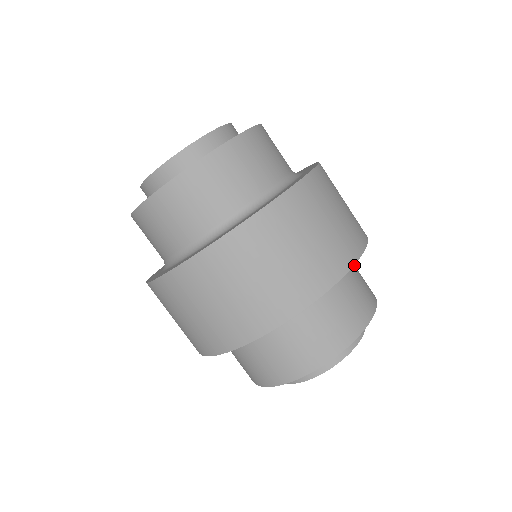
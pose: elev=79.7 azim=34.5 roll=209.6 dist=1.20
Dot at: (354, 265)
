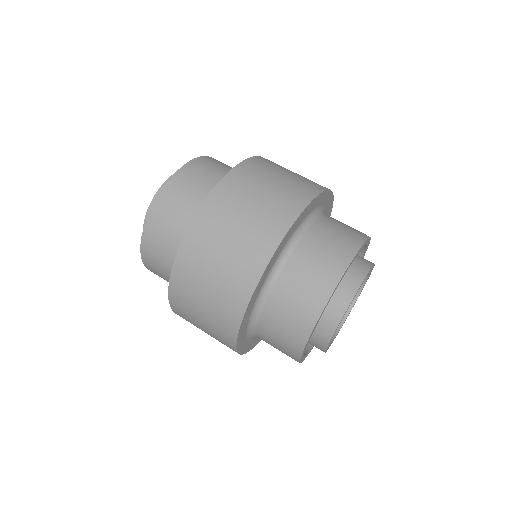
Dot at: occluded
